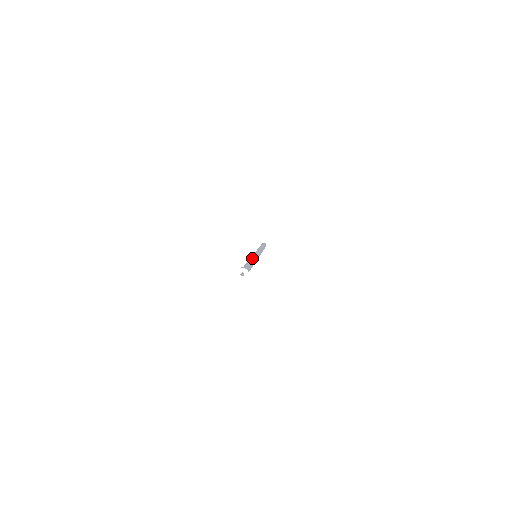
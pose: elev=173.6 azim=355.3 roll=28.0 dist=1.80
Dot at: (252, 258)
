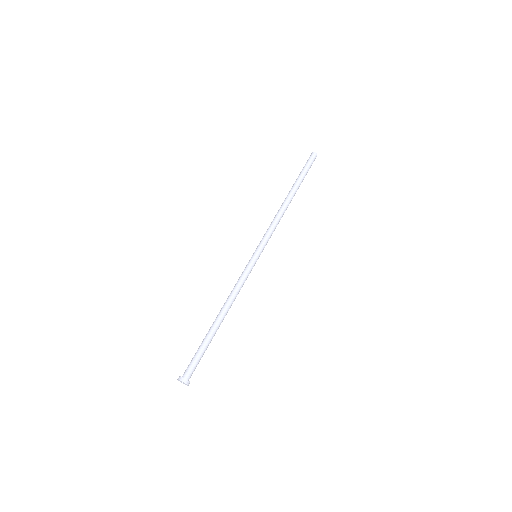
Dot at: (228, 298)
